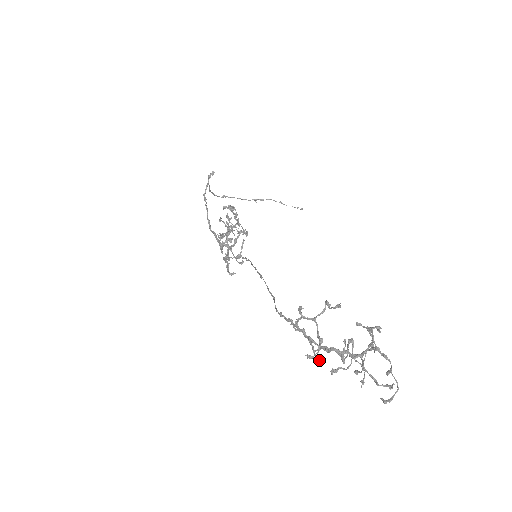
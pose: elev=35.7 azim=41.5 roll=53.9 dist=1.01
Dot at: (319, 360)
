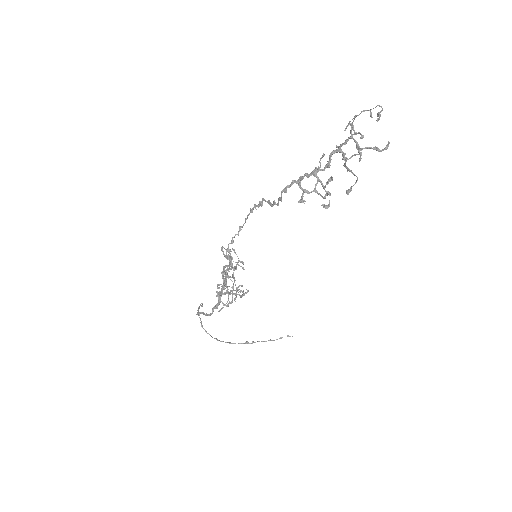
Dot at: (329, 179)
